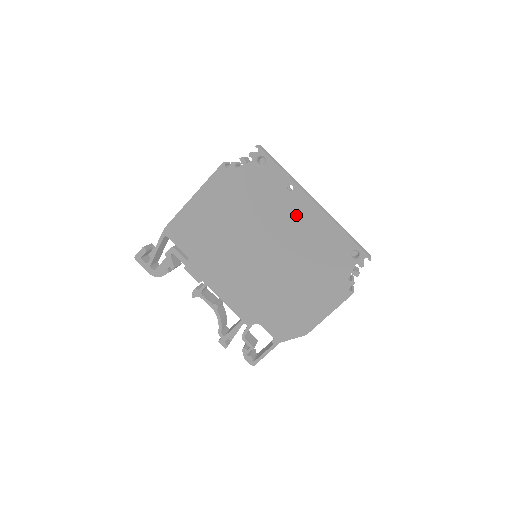
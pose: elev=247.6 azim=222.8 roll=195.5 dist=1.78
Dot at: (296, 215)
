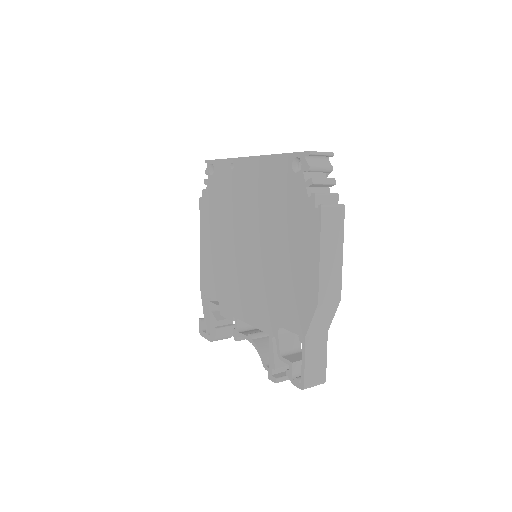
Dot at: (246, 183)
